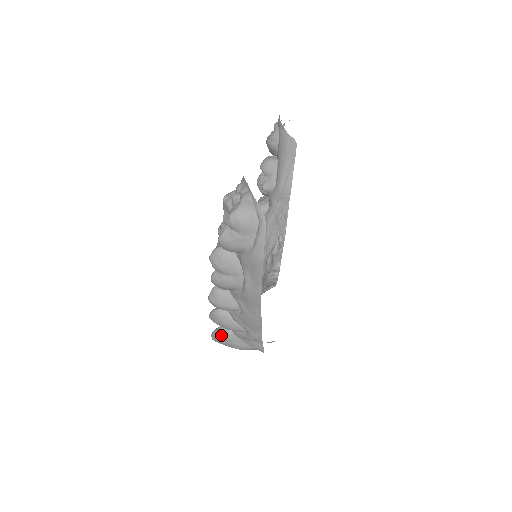
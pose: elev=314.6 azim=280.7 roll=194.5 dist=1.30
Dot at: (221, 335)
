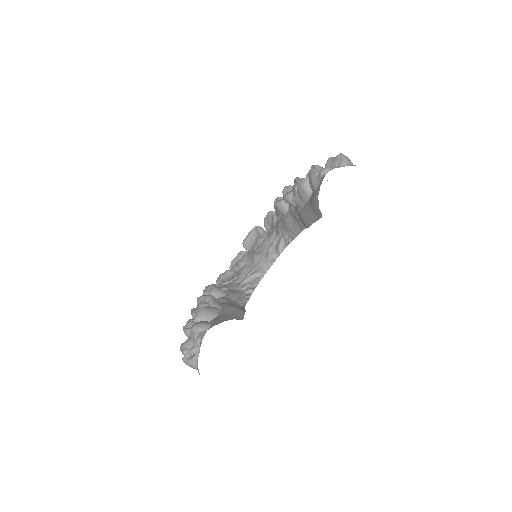
Dot at: occluded
